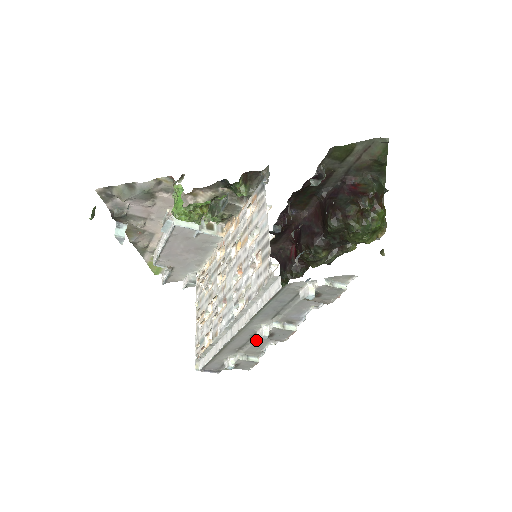
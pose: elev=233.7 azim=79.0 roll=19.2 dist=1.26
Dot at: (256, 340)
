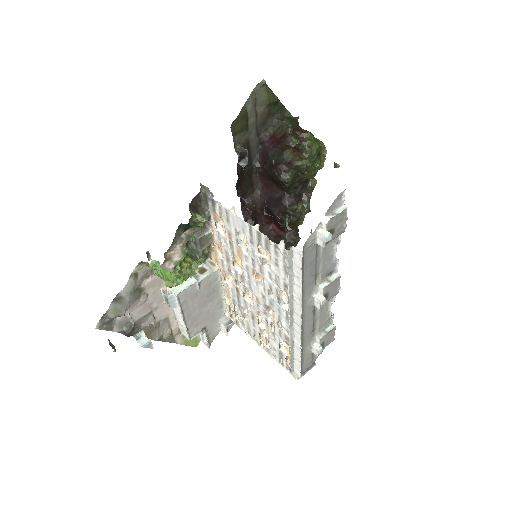
Dot at: (319, 312)
